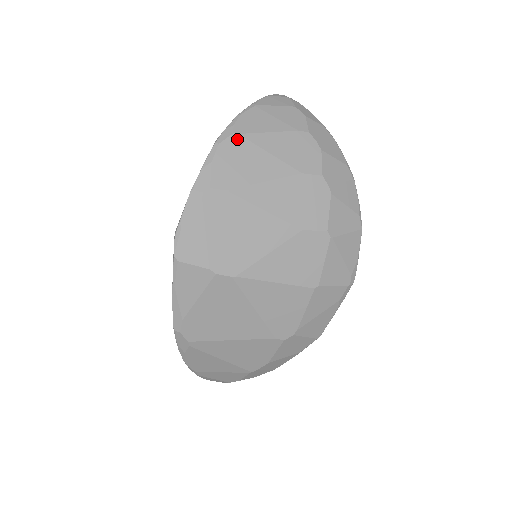
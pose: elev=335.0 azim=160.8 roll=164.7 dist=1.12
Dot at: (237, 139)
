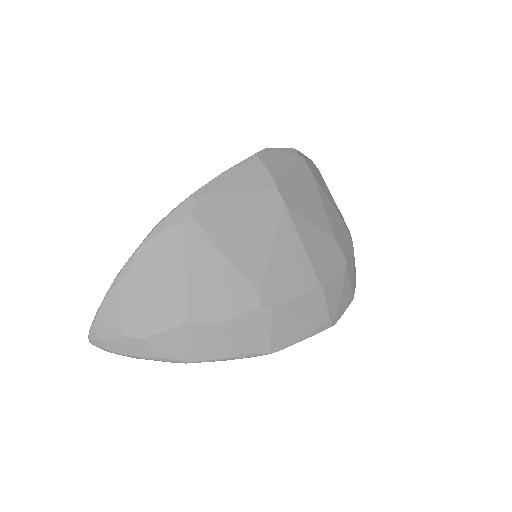
Dot at: (320, 173)
